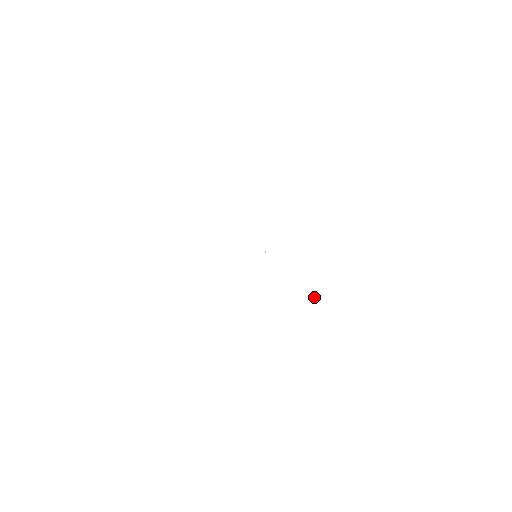
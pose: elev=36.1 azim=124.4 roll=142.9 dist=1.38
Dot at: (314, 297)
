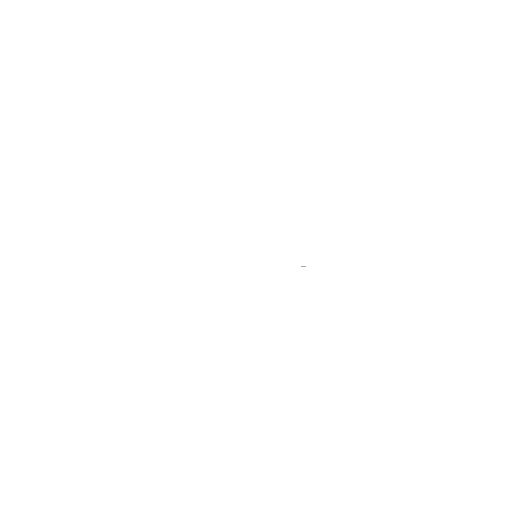
Dot at: occluded
